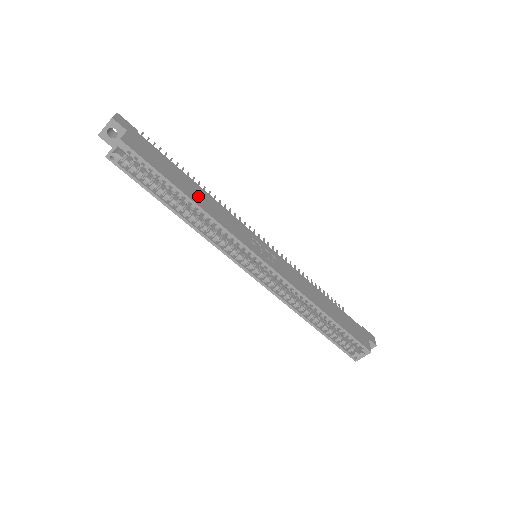
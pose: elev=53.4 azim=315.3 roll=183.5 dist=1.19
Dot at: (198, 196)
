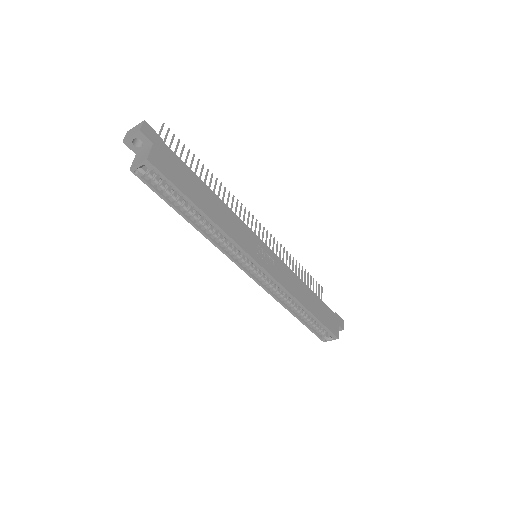
Dot at: (213, 208)
